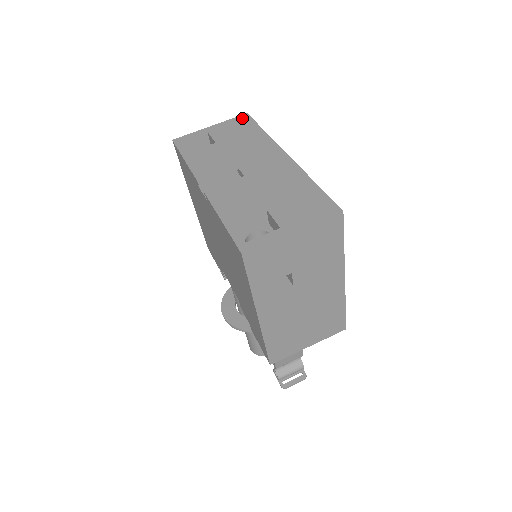
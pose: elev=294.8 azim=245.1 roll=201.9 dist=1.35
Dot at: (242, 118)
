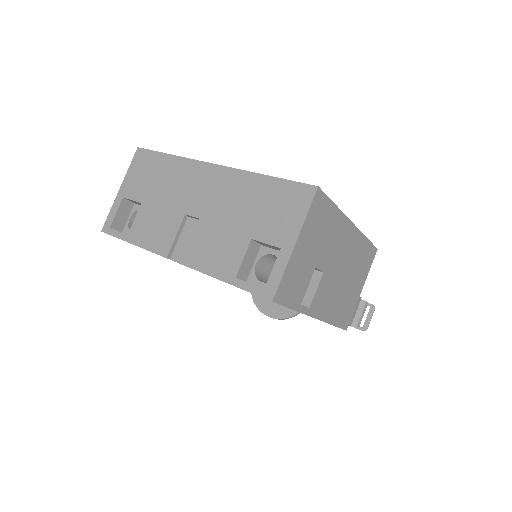
Dot at: (138, 157)
